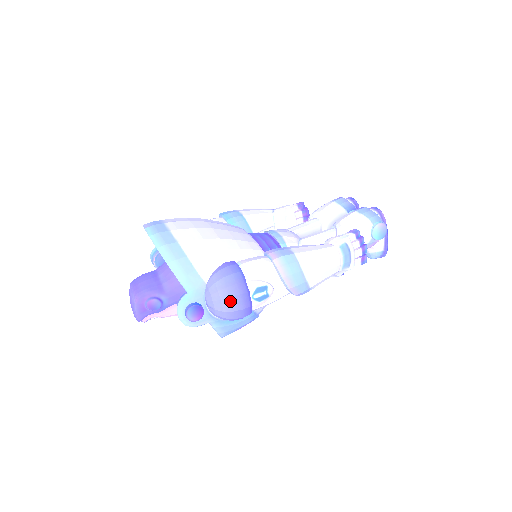
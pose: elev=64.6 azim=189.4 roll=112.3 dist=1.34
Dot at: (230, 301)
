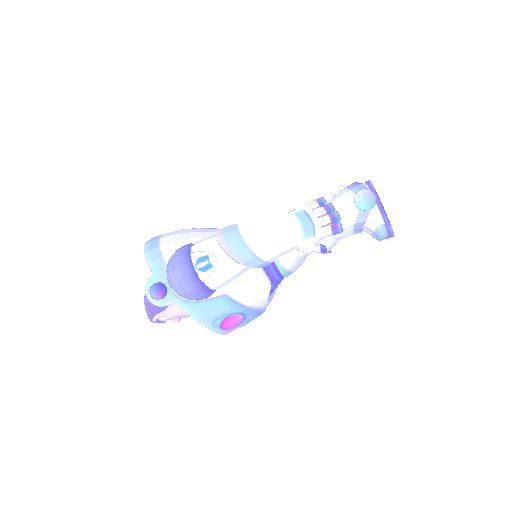
Dot at: (175, 272)
